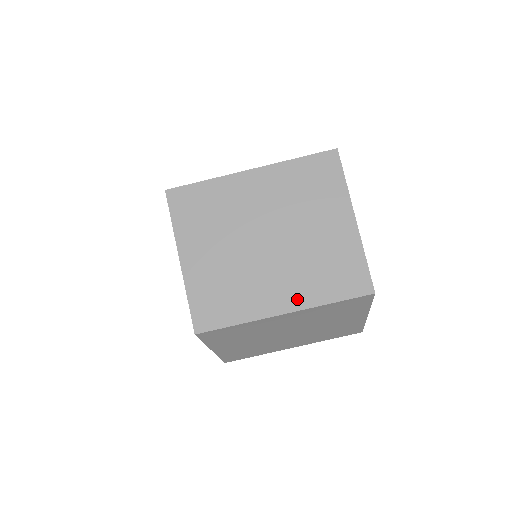
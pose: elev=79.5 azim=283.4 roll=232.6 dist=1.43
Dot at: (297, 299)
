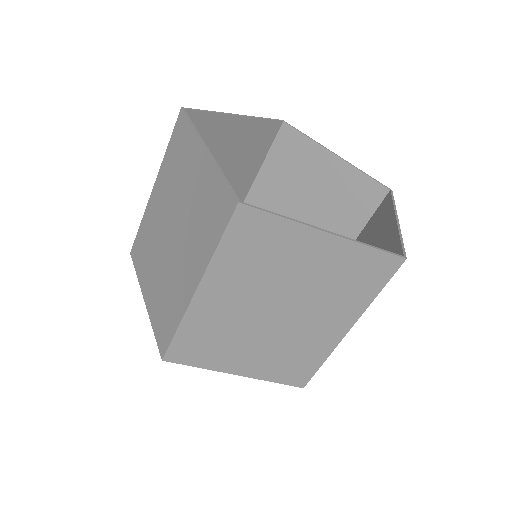
Dot at: (197, 268)
